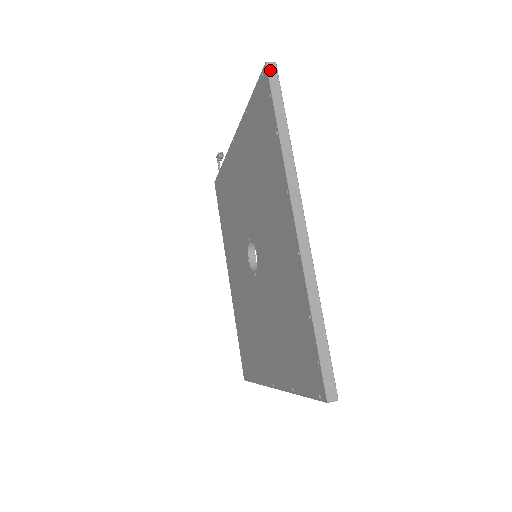
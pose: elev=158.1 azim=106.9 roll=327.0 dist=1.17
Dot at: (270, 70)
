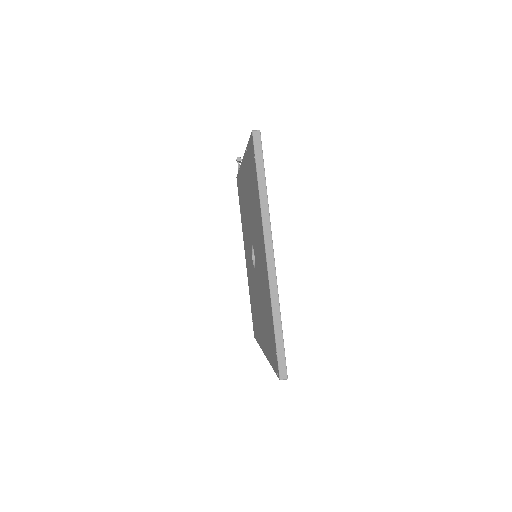
Dot at: (255, 137)
